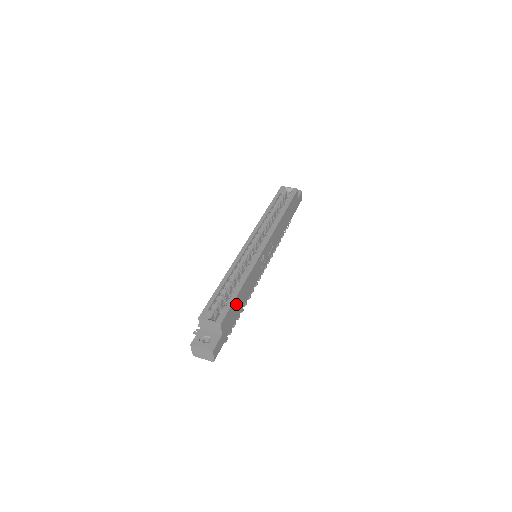
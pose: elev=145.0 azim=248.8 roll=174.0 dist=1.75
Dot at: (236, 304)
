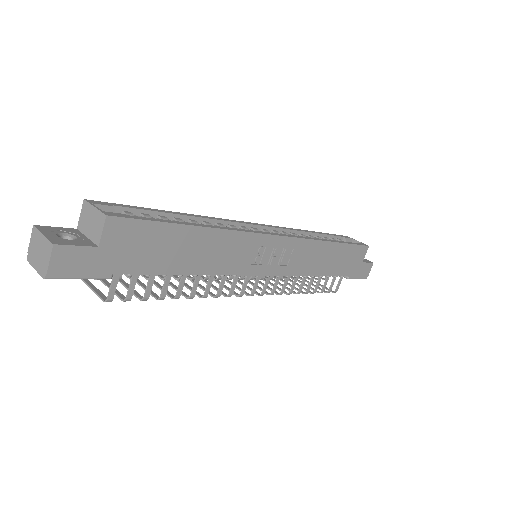
Dot at: (166, 239)
